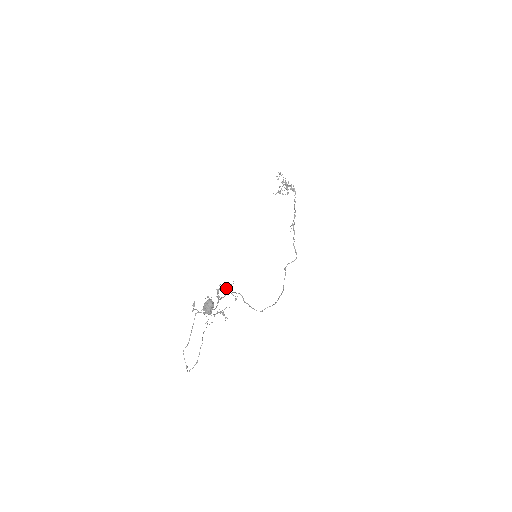
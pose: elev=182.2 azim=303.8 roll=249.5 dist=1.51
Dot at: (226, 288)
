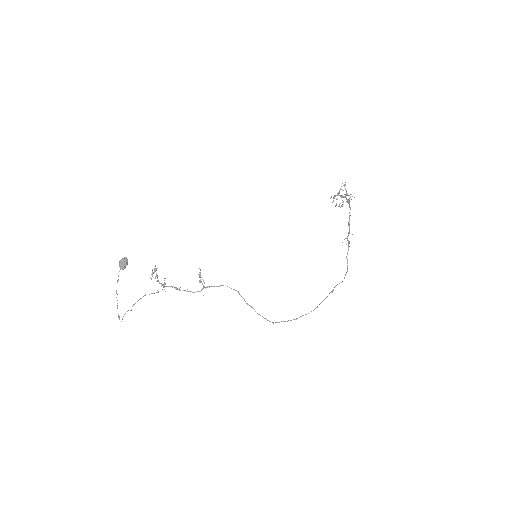
Dot at: (200, 273)
